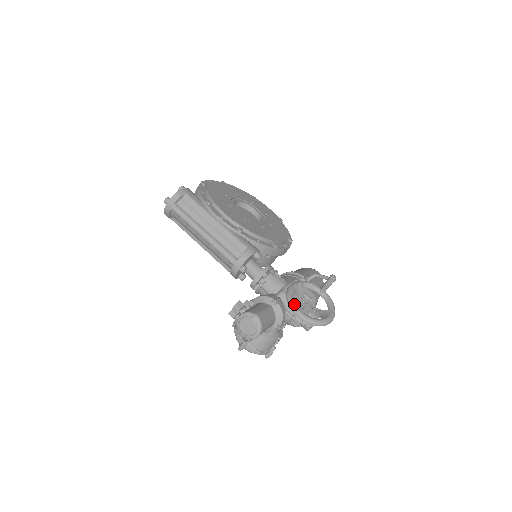
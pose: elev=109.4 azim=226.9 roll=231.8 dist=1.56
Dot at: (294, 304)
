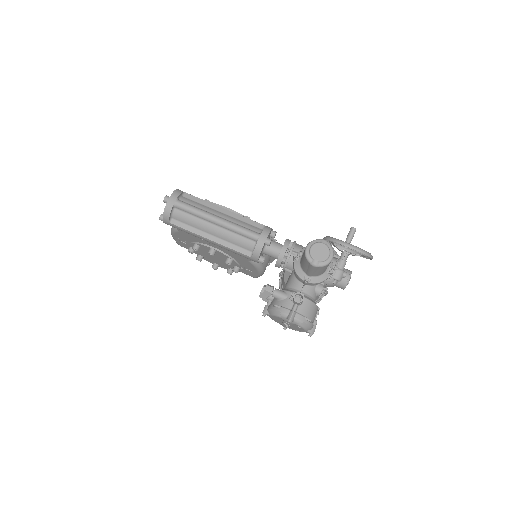
Dot at: occluded
